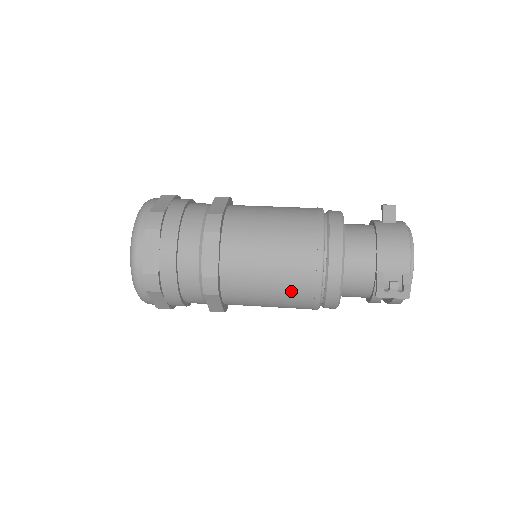
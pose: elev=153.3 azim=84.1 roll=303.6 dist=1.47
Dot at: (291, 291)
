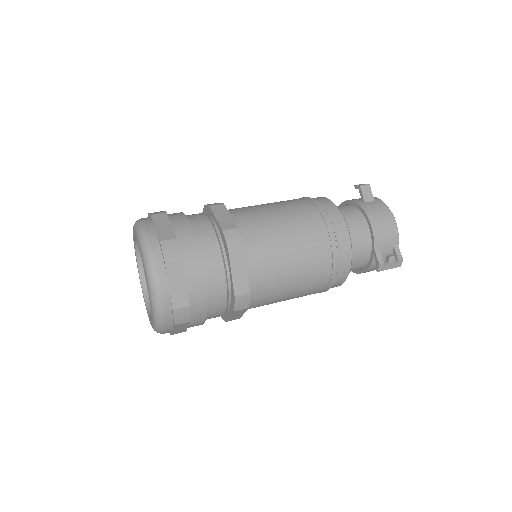
Dot at: (310, 285)
